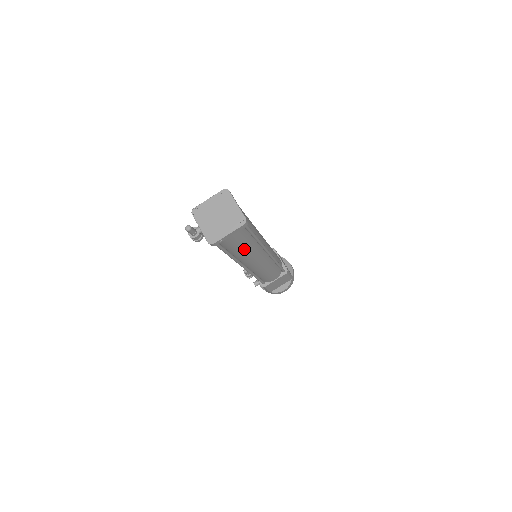
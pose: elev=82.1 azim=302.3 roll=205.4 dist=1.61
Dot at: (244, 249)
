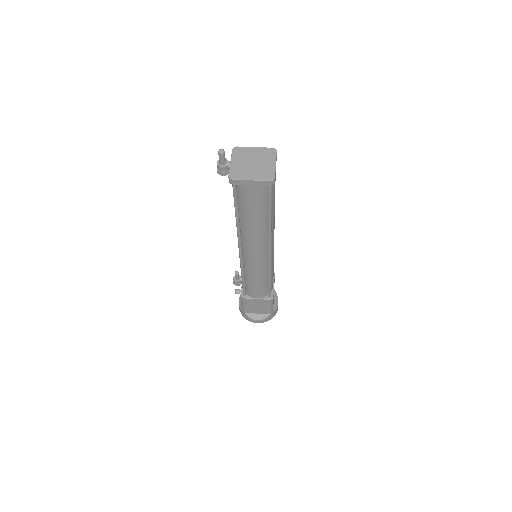
Dot at: (253, 219)
